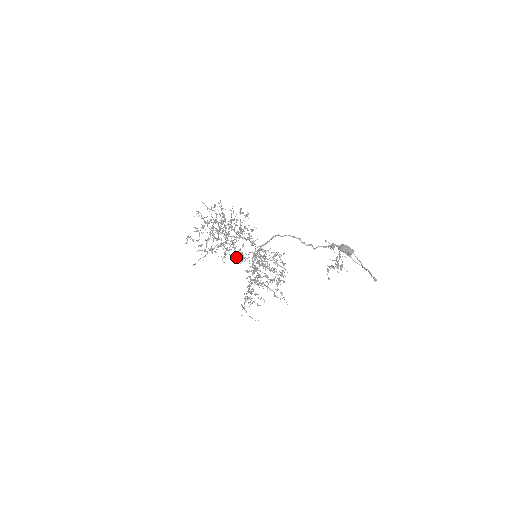
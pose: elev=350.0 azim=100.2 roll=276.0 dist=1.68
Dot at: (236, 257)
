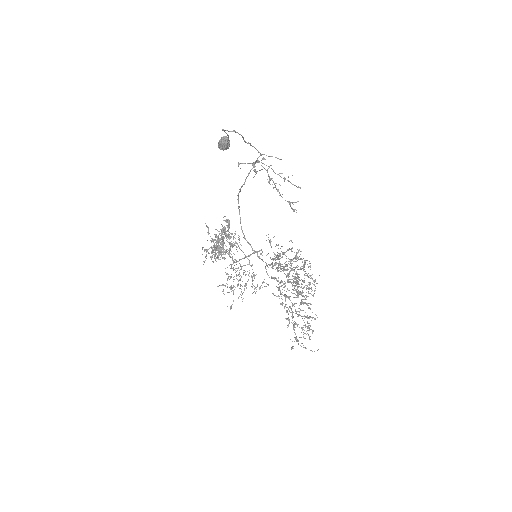
Dot at: occluded
